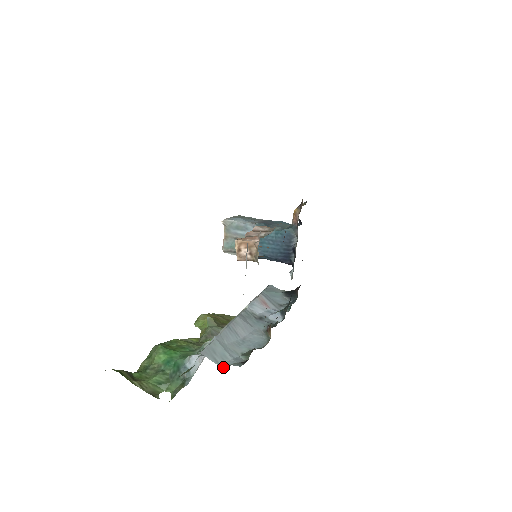
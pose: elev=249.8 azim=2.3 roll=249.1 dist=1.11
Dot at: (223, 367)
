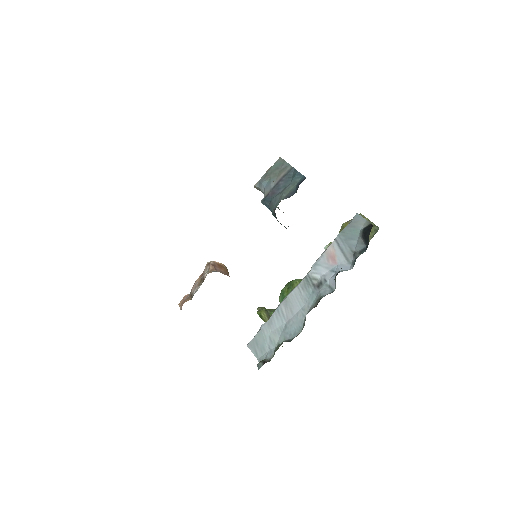
Dot at: (258, 361)
